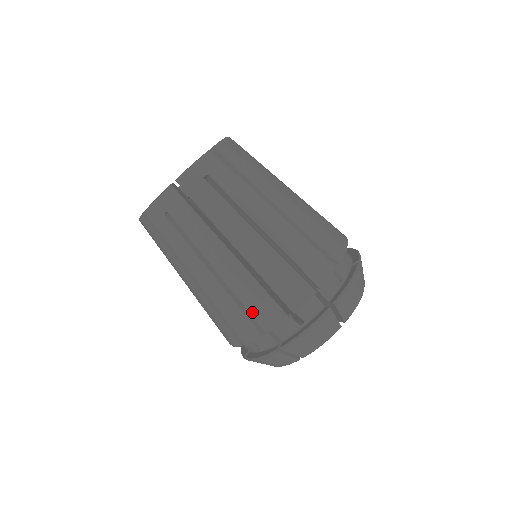
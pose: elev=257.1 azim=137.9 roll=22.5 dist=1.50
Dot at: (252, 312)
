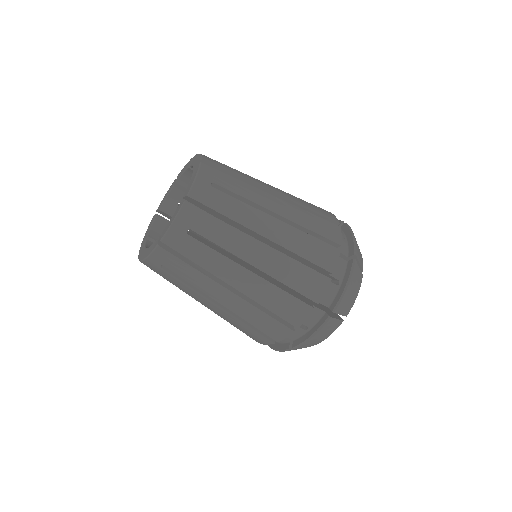
Dot at: occluded
